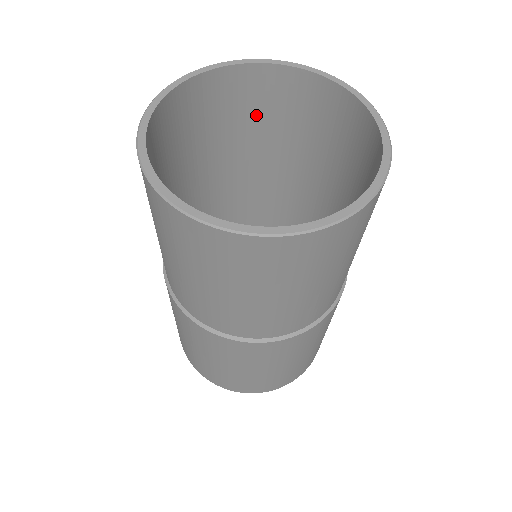
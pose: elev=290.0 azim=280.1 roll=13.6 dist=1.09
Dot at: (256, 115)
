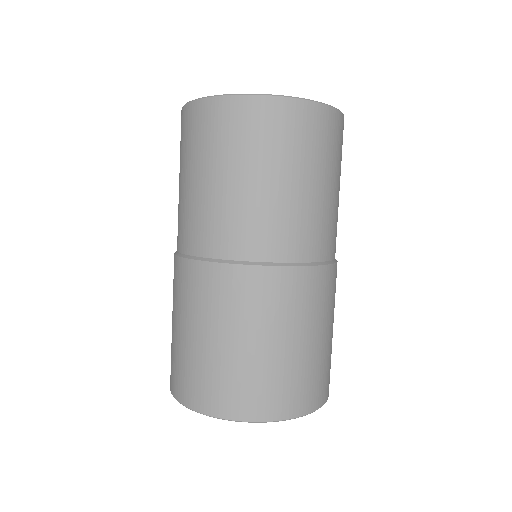
Dot at: occluded
